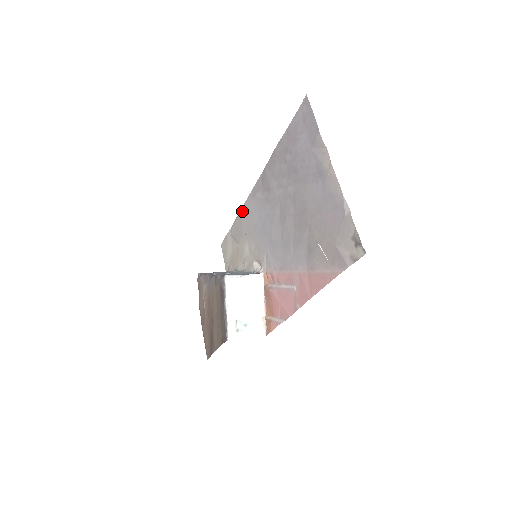
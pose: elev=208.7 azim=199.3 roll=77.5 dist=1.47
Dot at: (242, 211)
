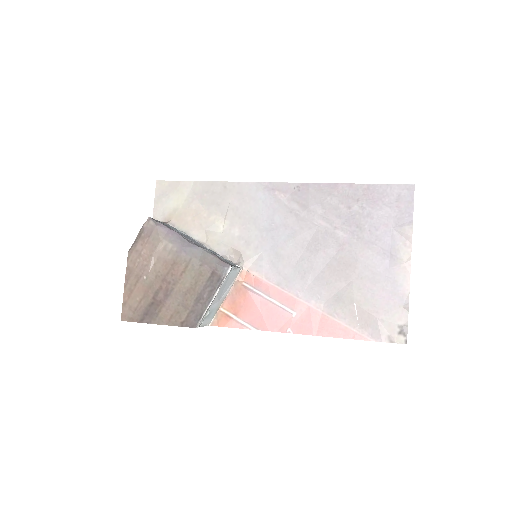
Dot at: (236, 185)
